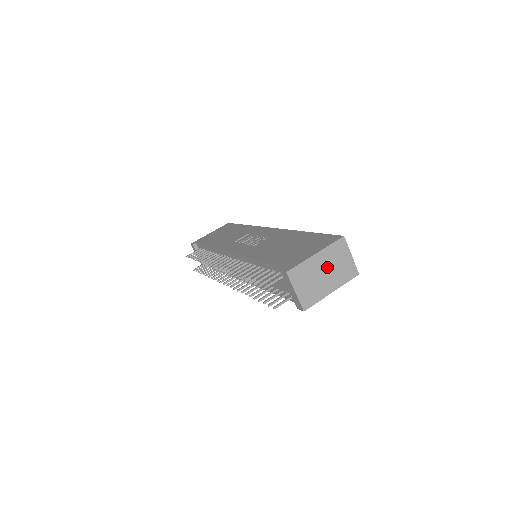
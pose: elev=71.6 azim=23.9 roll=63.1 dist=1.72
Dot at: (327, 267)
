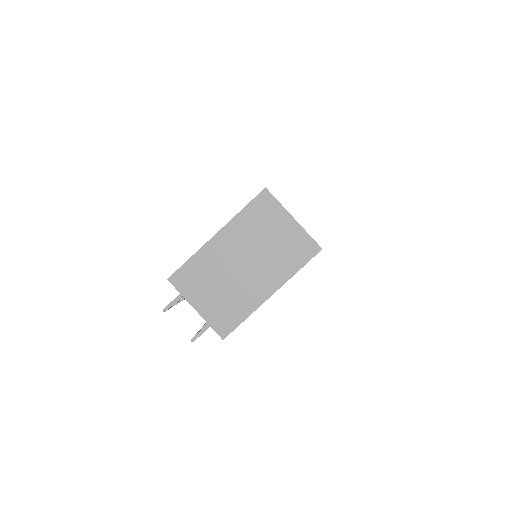
Dot at: (247, 252)
